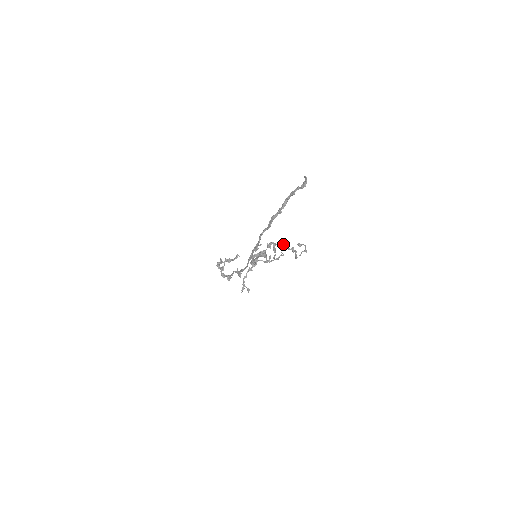
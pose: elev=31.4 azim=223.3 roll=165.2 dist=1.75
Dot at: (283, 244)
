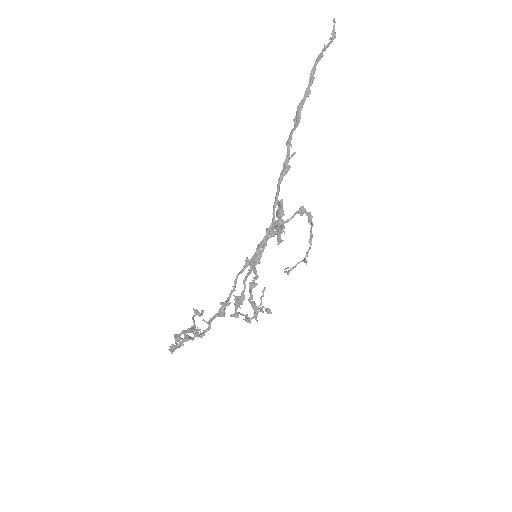
Dot at: (293, 215)
